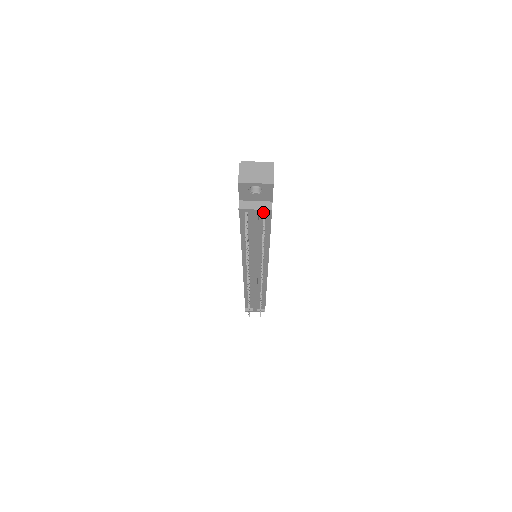
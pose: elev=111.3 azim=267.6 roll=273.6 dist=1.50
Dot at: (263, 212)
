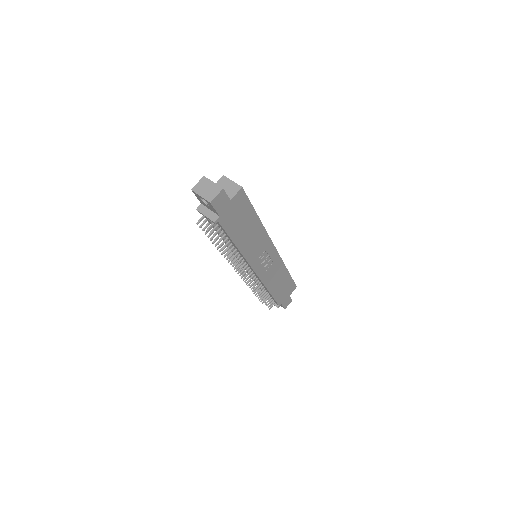
Dot at: occluded
